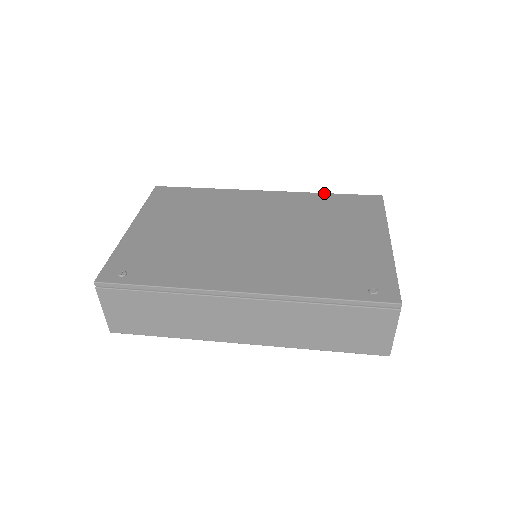
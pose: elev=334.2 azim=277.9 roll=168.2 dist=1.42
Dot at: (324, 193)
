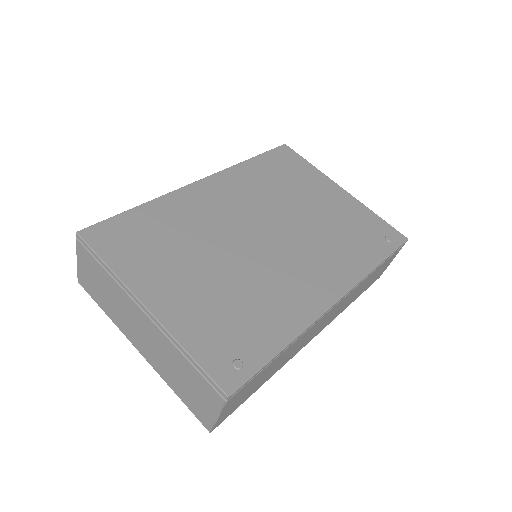
Dot at: (248, 160)
